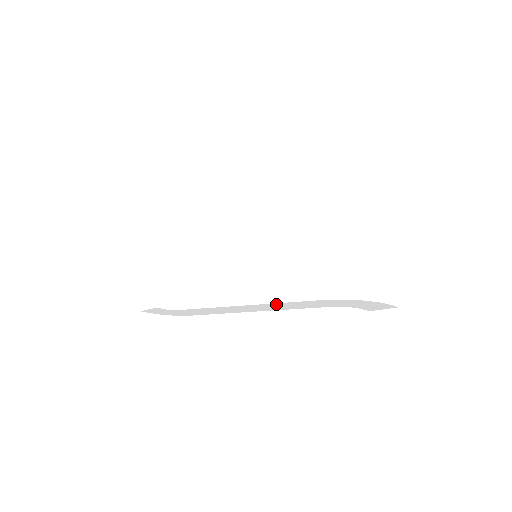
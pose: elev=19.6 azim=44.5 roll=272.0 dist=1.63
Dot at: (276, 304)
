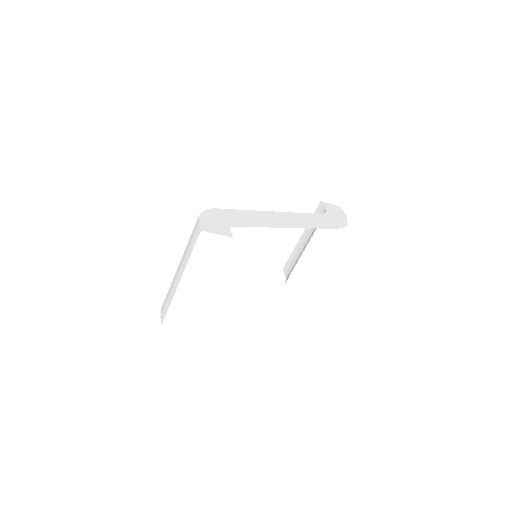
Dot at: occluded
